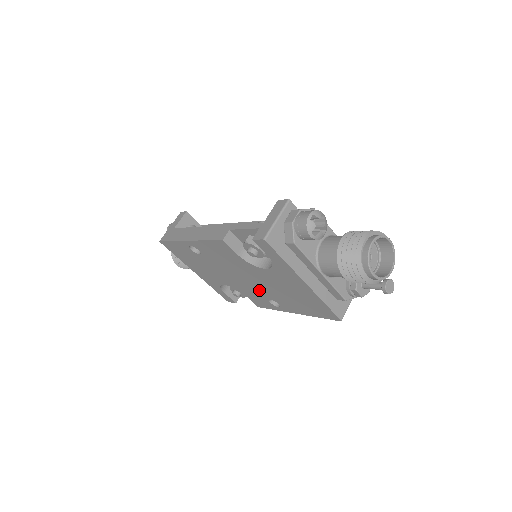
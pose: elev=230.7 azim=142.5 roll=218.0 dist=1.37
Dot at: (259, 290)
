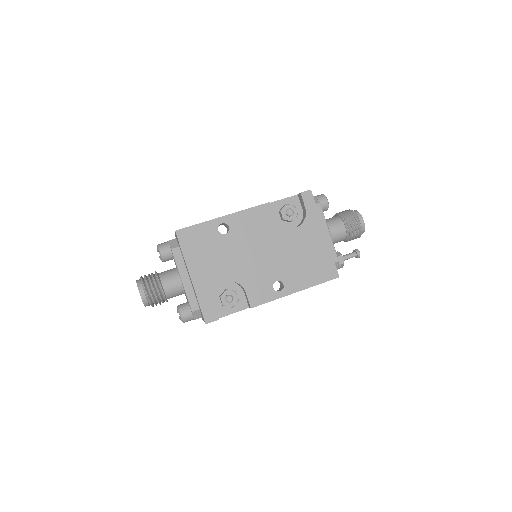
Dot at: (270, 269)
